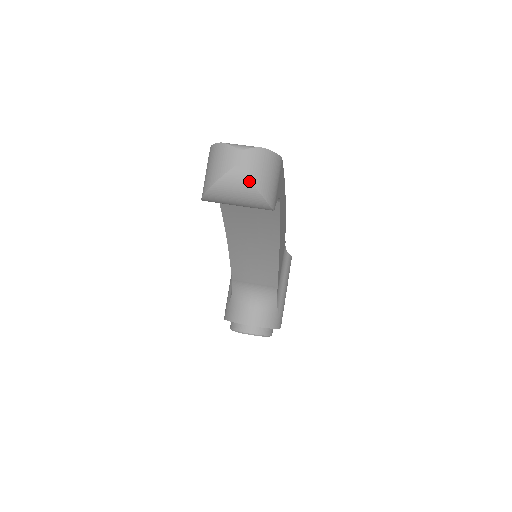
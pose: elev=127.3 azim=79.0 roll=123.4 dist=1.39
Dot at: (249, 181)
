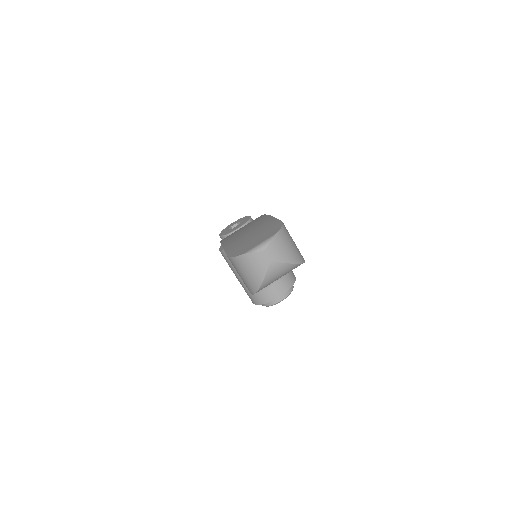
Dot at: (286, 264)
